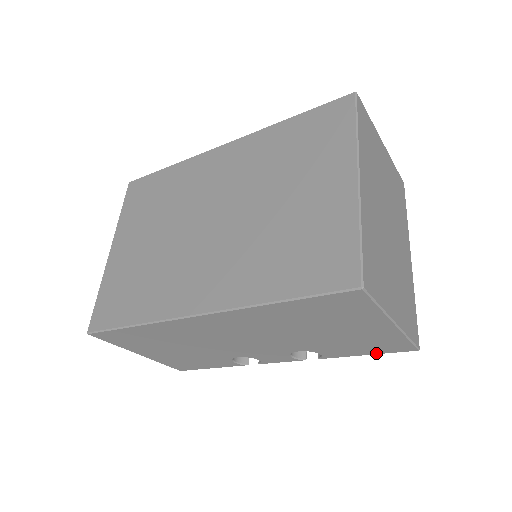
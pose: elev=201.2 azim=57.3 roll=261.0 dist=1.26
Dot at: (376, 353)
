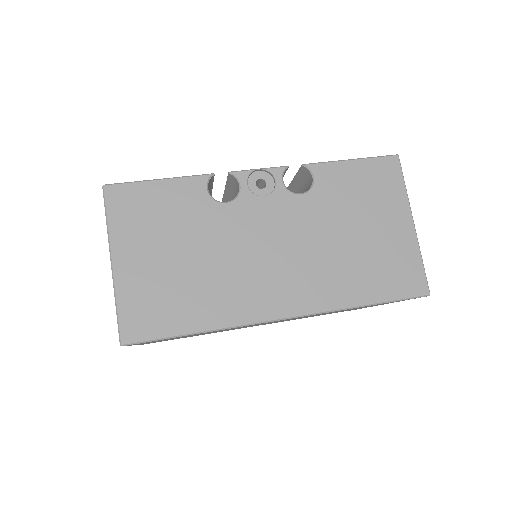
Dot at: occluded
